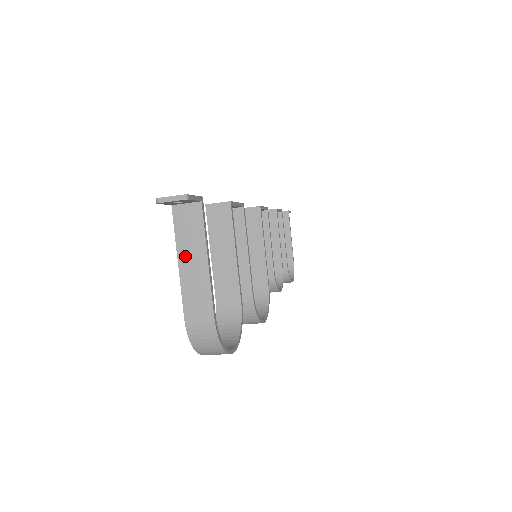
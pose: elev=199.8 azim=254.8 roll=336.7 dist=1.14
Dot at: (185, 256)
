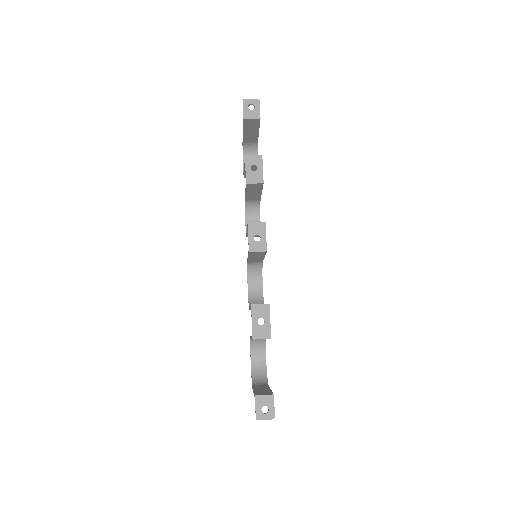
Dot at: occluded
